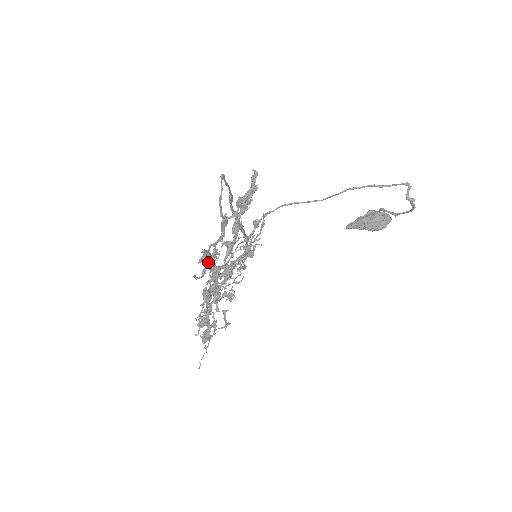
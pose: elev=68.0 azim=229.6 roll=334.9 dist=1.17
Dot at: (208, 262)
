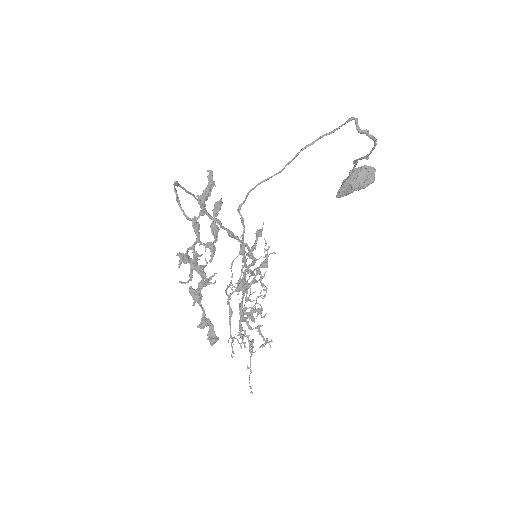
Dot at: occluded
